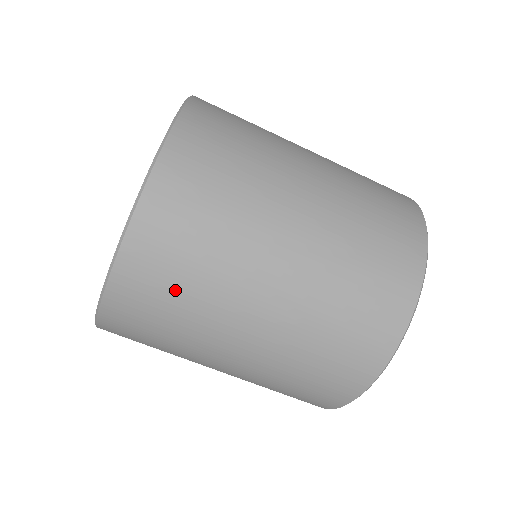
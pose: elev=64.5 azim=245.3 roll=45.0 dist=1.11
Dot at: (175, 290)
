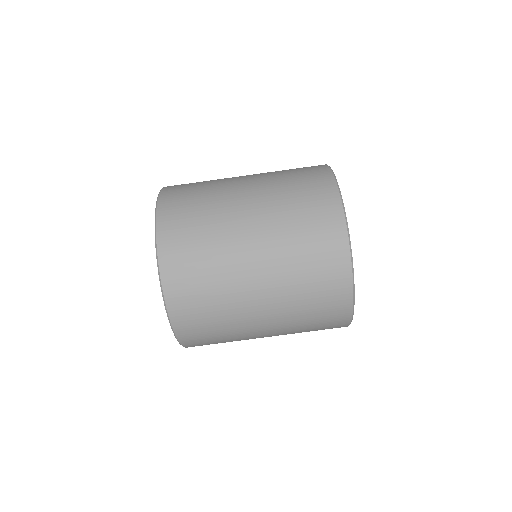
Dot at: (195, 230)
